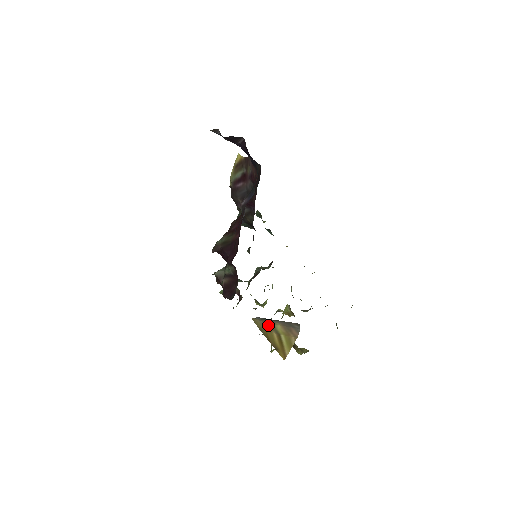
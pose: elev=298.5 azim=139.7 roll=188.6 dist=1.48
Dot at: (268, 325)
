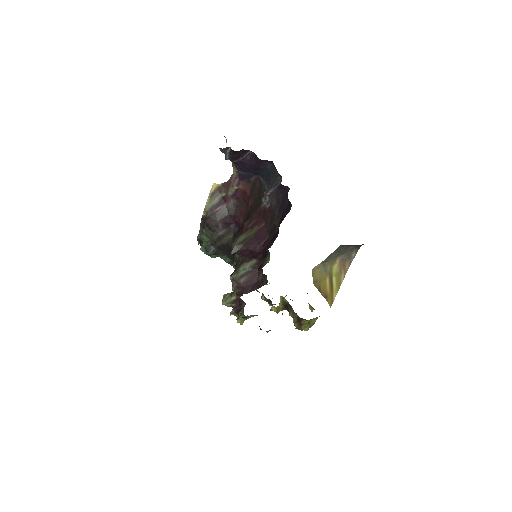
Dot at: (326, 270)
